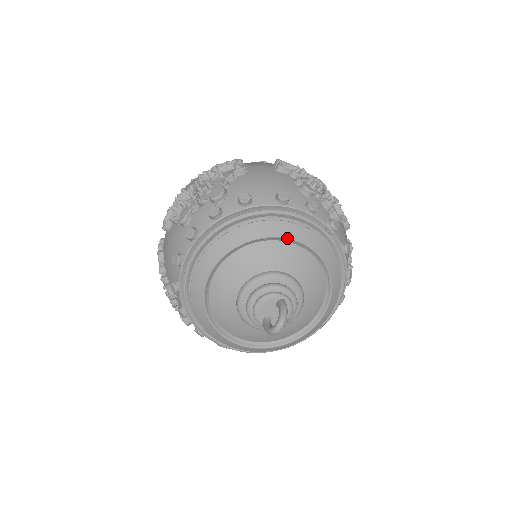
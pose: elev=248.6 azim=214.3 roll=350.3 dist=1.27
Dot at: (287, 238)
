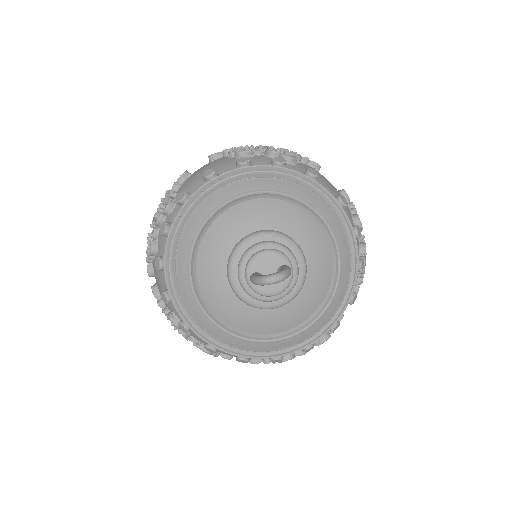
Dot at: (328, 225)
